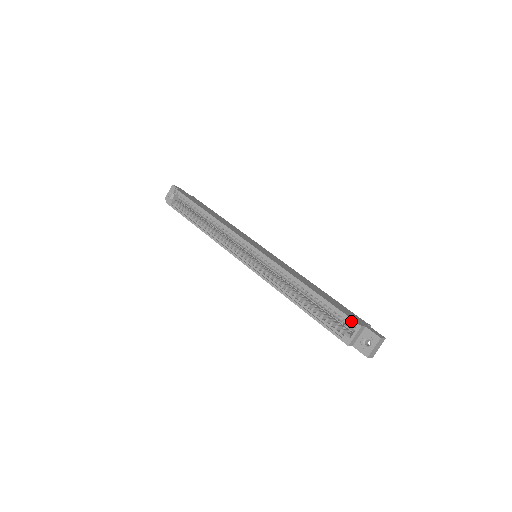
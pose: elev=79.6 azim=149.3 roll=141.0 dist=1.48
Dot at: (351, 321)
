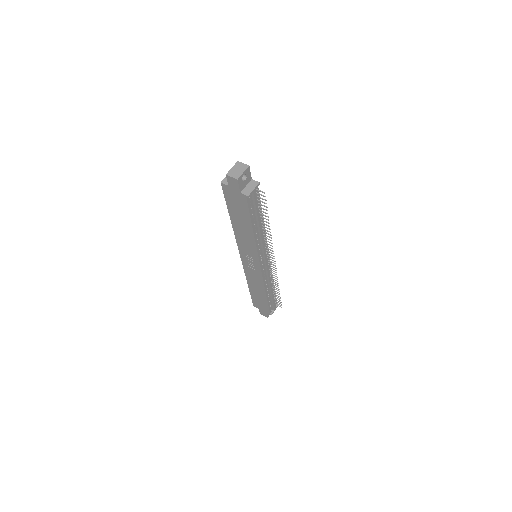
Dot at: occluded
